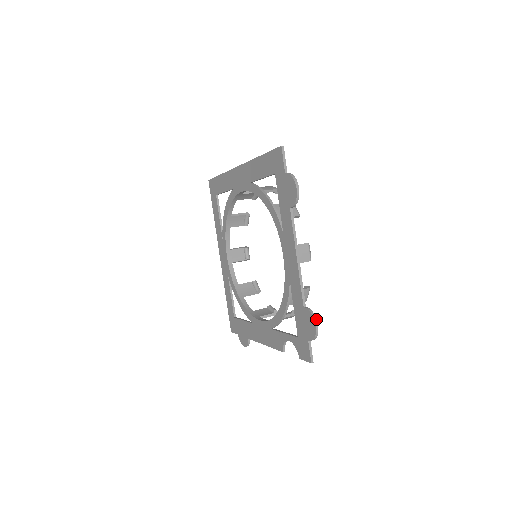
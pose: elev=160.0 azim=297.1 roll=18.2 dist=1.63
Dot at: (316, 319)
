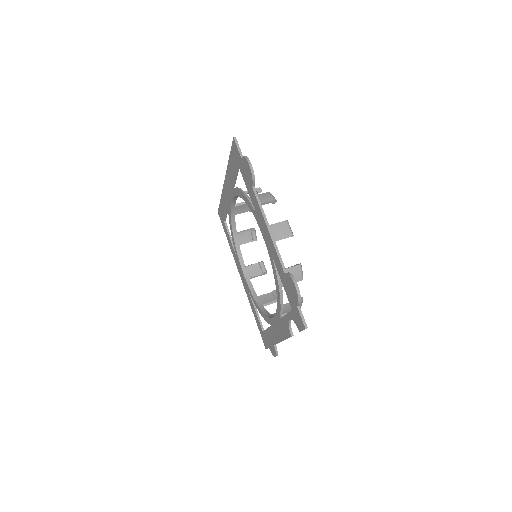
Dot at: (294, 279)
